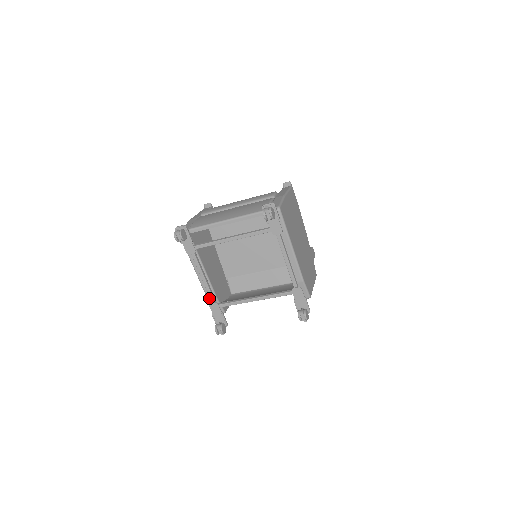
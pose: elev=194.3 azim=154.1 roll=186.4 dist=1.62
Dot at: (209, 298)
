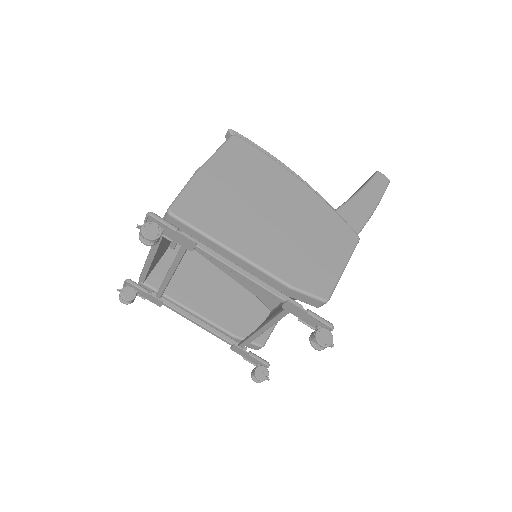
Dot at: occluded
